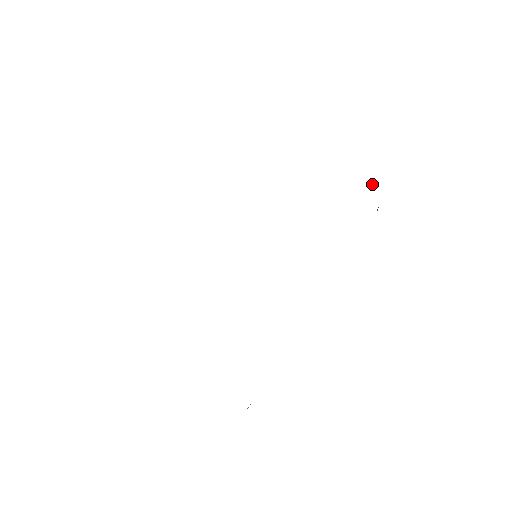
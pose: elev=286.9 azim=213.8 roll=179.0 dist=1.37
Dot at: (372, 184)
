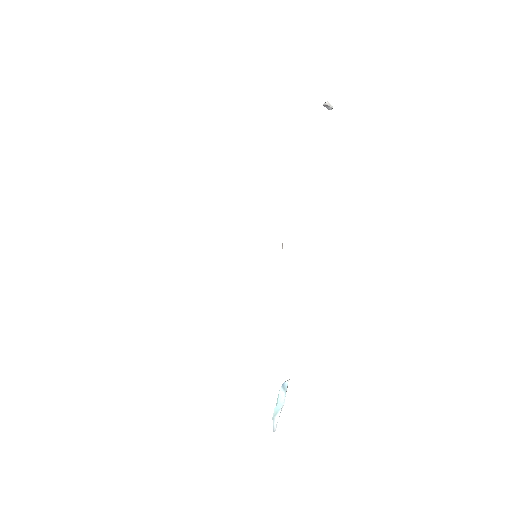
Dot at: (328, 107)
